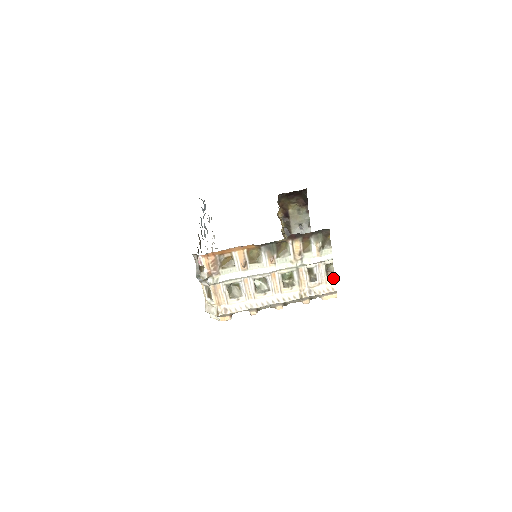
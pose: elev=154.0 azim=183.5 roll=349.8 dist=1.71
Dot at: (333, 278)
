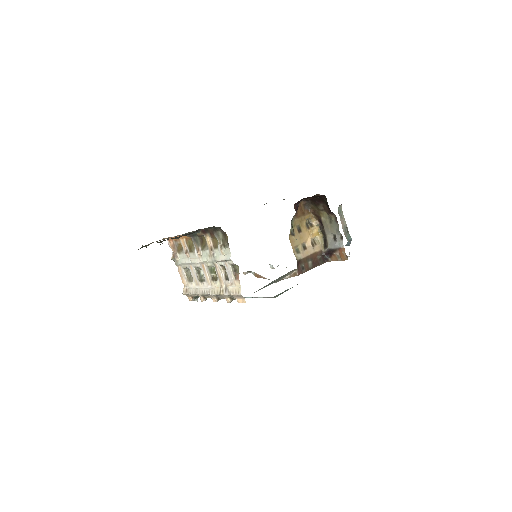
Dot at: (238, 281)
